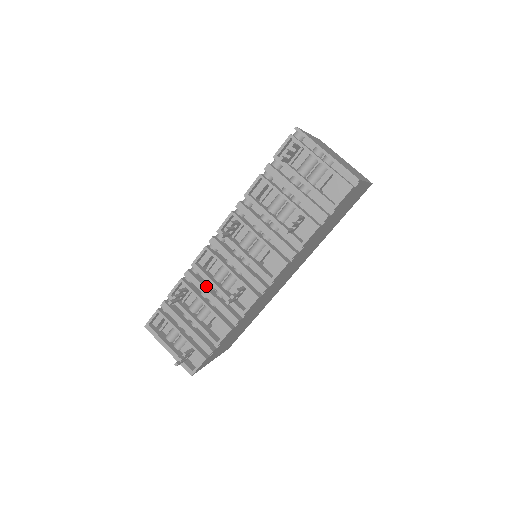
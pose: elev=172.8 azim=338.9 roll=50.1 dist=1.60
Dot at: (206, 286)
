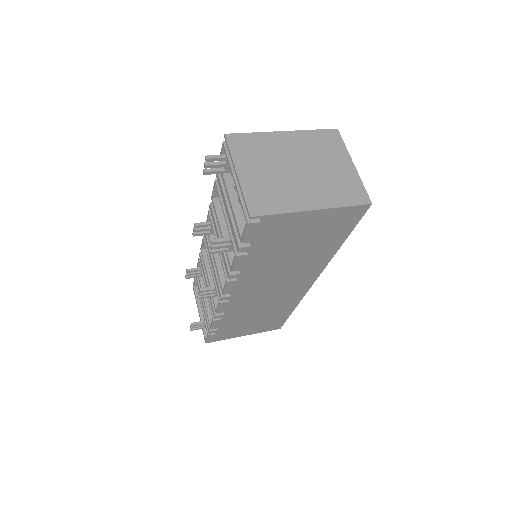
Dot at: occluded
